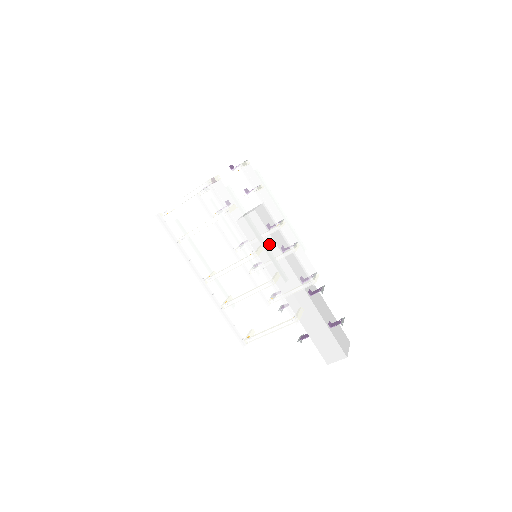
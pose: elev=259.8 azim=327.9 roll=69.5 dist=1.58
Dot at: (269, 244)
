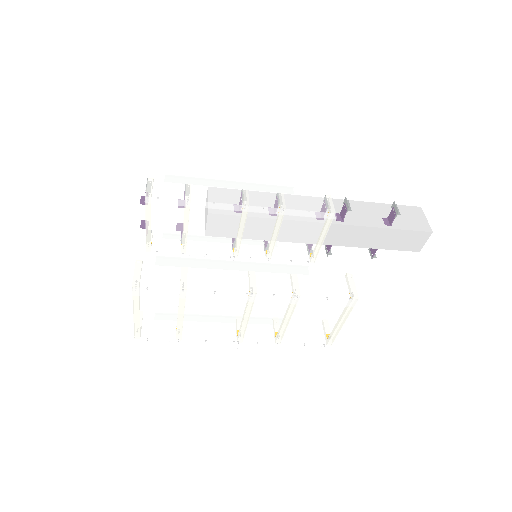
Dot at: (255, 227)
